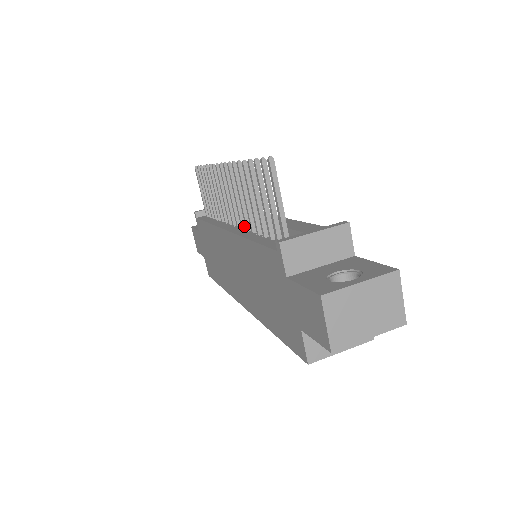
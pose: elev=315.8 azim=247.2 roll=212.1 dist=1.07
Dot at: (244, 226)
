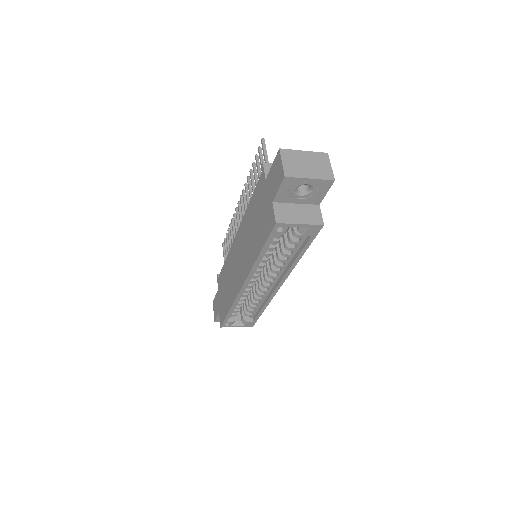
Dot at: occluded
